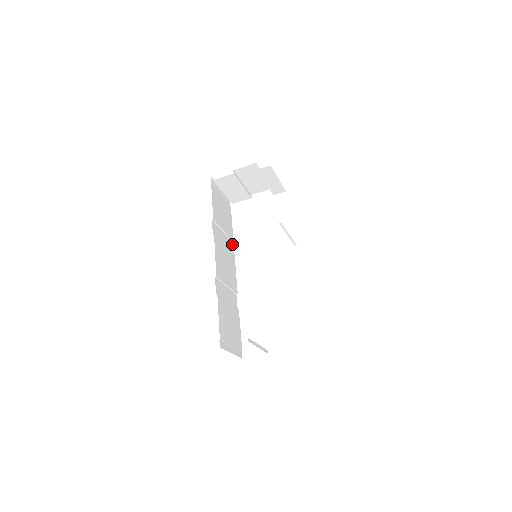
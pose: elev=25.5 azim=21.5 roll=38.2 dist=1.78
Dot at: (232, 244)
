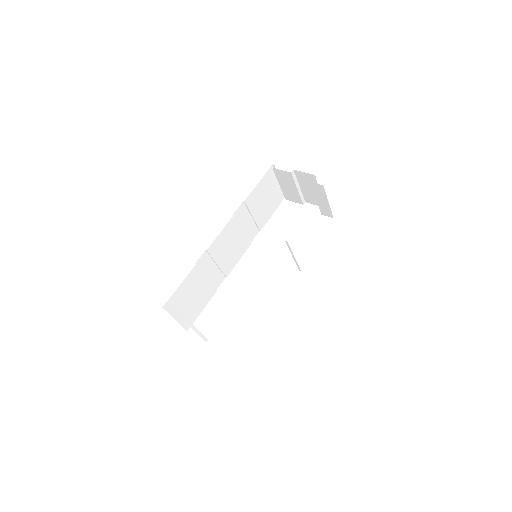
Dot at: (257, 233)
